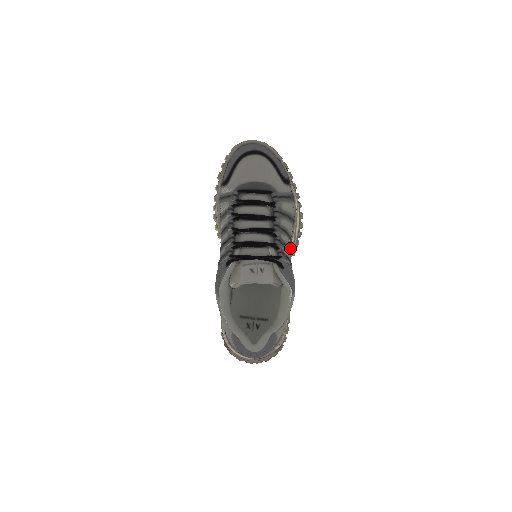
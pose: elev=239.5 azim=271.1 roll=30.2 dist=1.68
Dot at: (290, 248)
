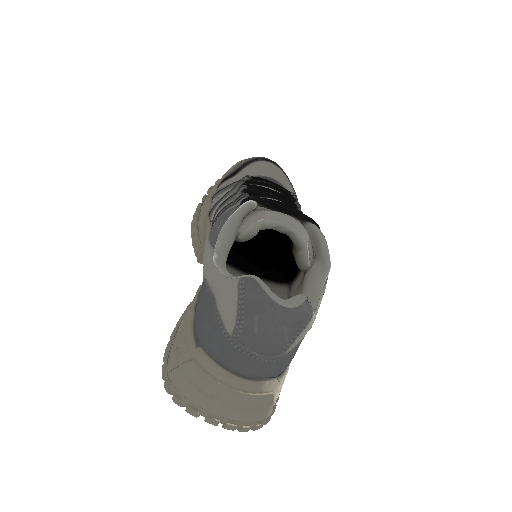
Dot at: occluded
